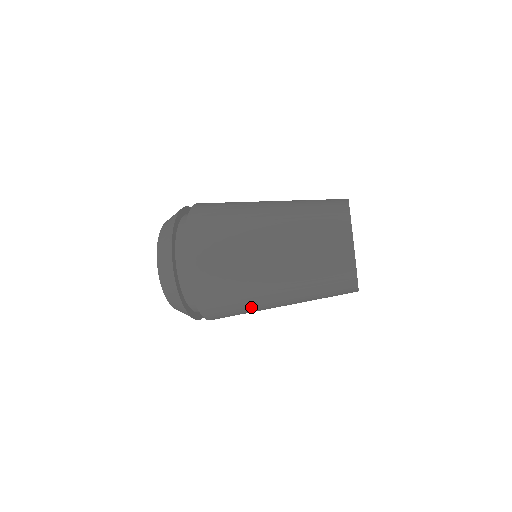
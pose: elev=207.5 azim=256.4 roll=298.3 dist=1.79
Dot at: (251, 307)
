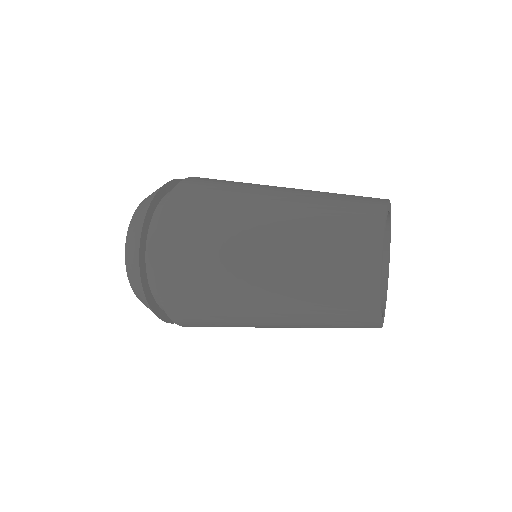
Dot at: occluded
